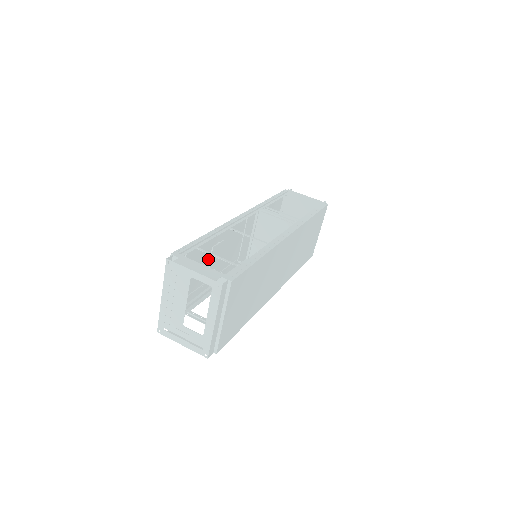
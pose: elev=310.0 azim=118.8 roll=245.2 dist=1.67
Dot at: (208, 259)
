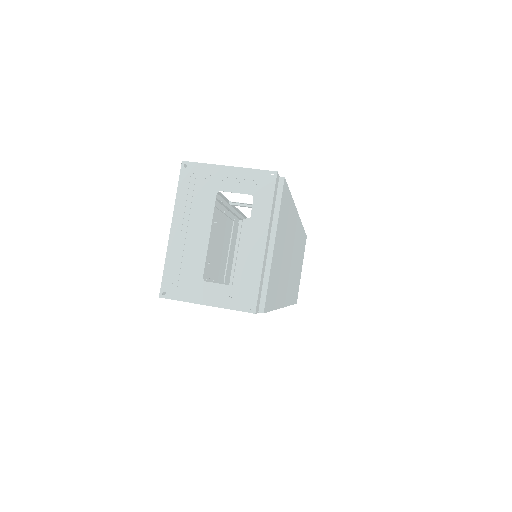
Dot at: occluded
